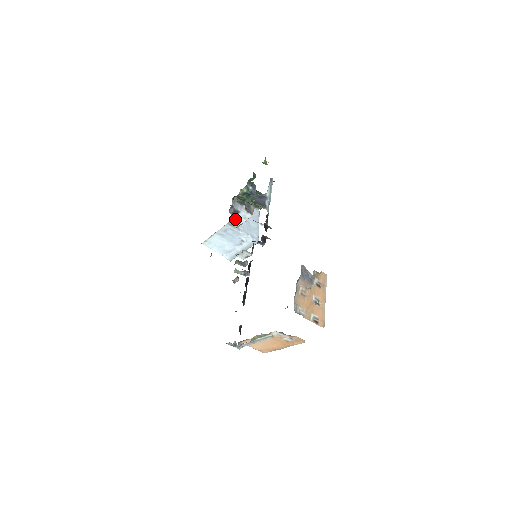
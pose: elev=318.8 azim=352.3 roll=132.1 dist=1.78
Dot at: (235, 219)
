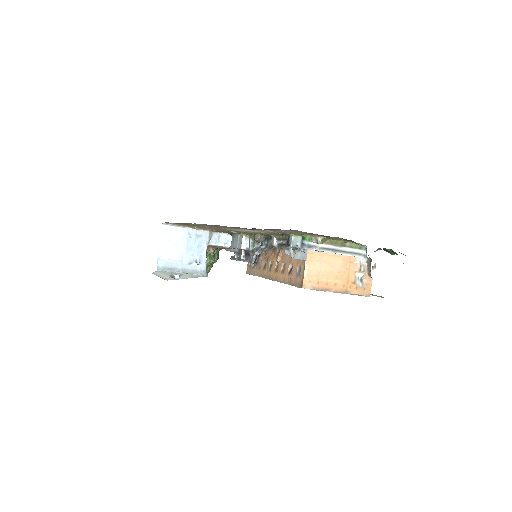
Dot at: (218, 236)
